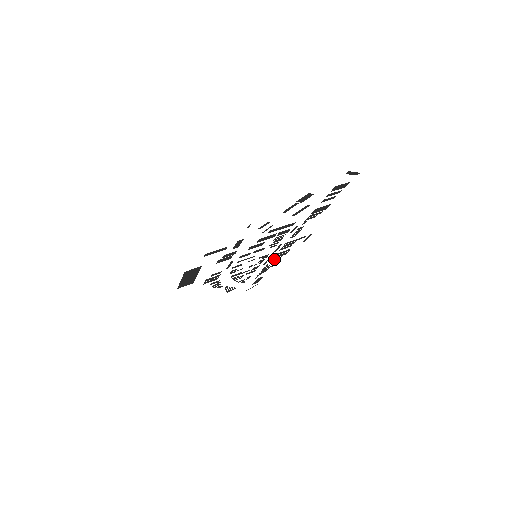
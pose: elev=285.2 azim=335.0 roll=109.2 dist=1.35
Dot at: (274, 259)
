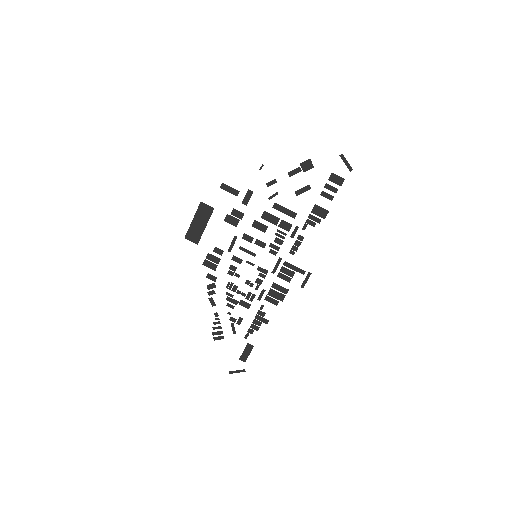
Dot at: (270, 299)
